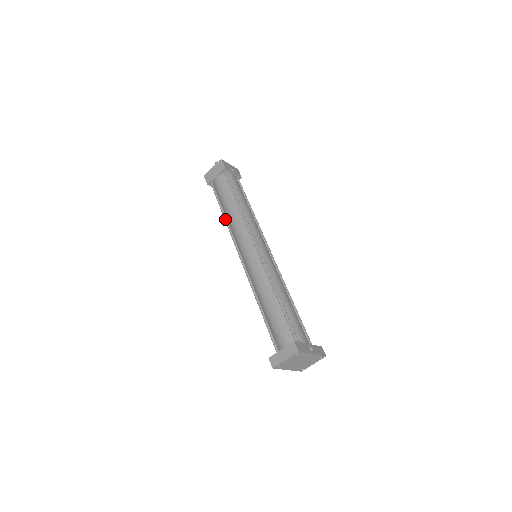
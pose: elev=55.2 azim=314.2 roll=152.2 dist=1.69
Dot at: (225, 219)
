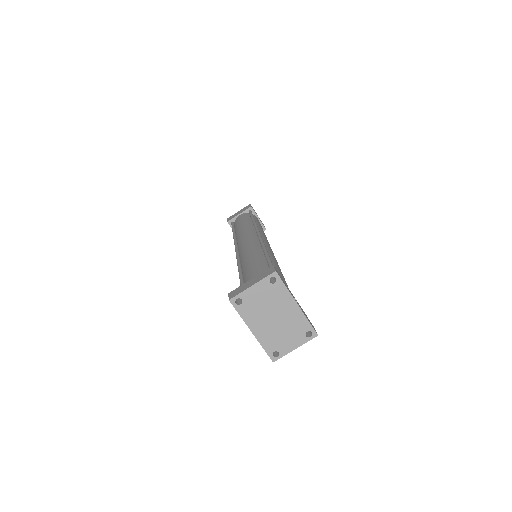
Dot at: (234, 234)
